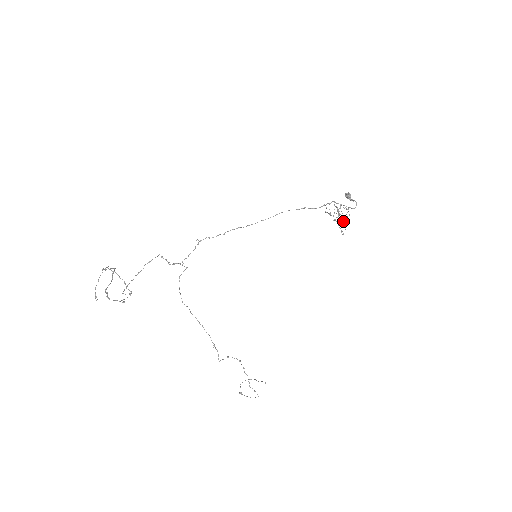
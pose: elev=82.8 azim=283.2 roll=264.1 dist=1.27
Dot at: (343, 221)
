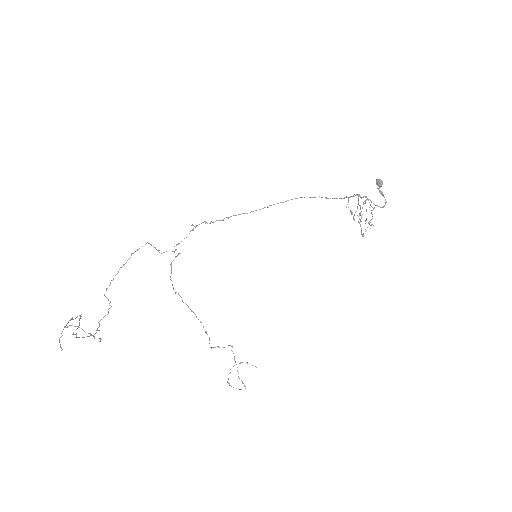
Dot at: (366, 219)
